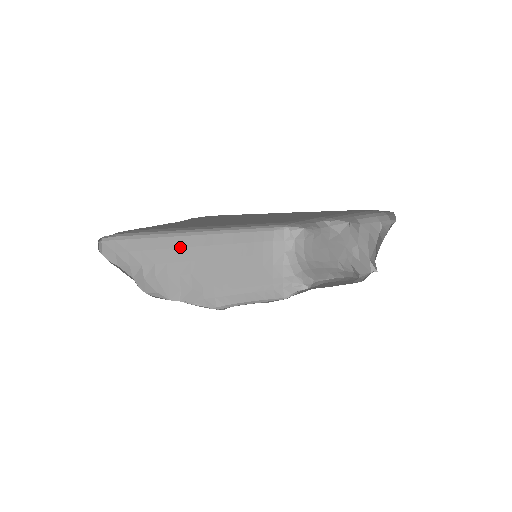
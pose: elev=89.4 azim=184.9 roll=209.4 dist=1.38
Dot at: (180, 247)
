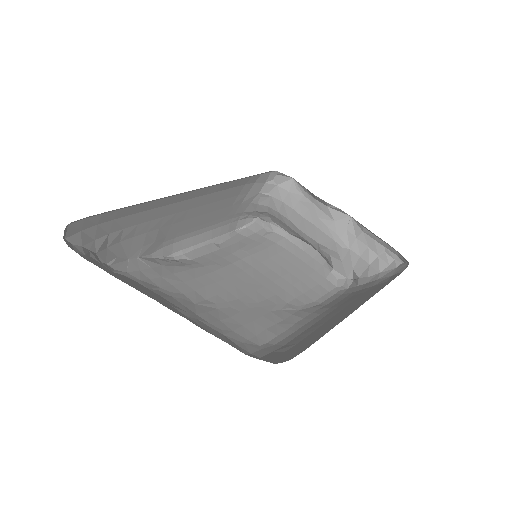
Dot at: (160, 206)
